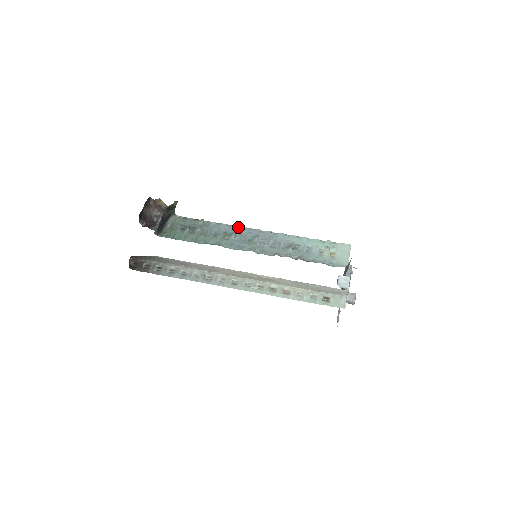
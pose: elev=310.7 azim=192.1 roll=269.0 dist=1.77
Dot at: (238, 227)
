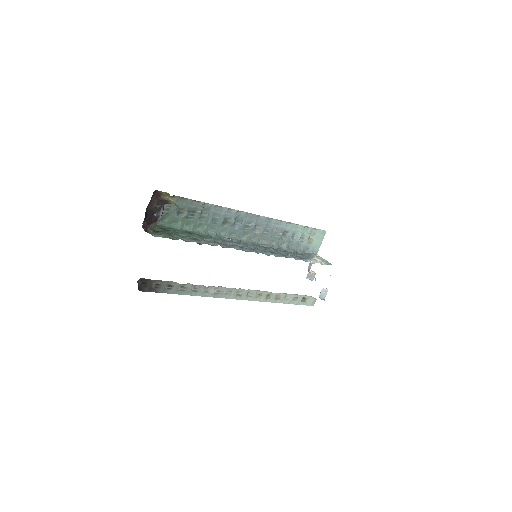
Dot at: (239, 212)
